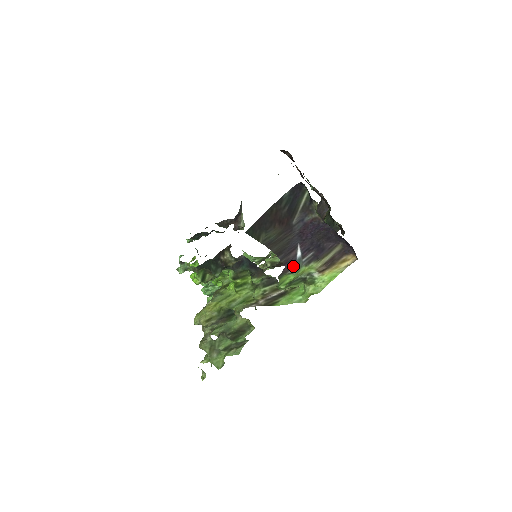
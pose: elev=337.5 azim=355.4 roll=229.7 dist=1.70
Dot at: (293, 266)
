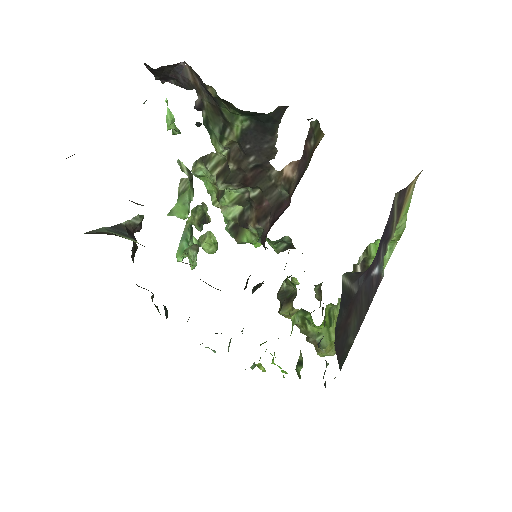
Dot at: (380, 277)
